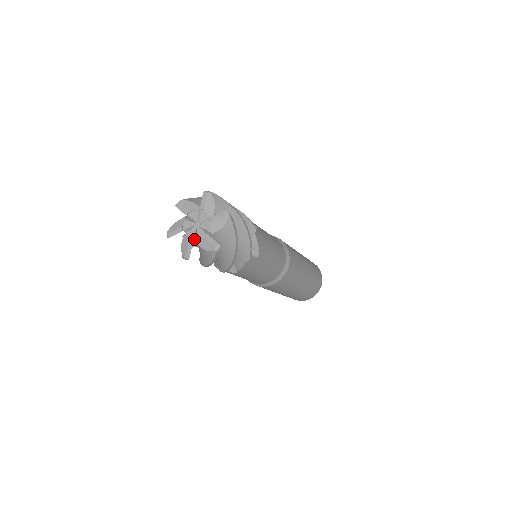
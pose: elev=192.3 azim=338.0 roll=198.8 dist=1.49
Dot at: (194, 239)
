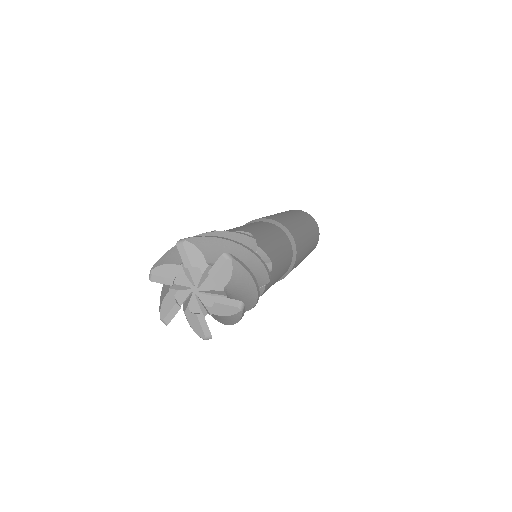
Dot at: (184, 299)
